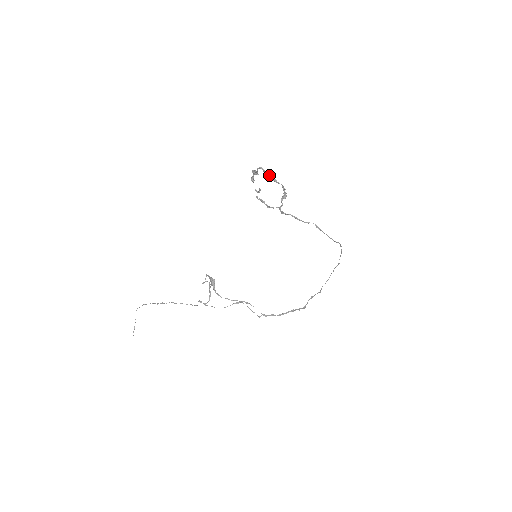
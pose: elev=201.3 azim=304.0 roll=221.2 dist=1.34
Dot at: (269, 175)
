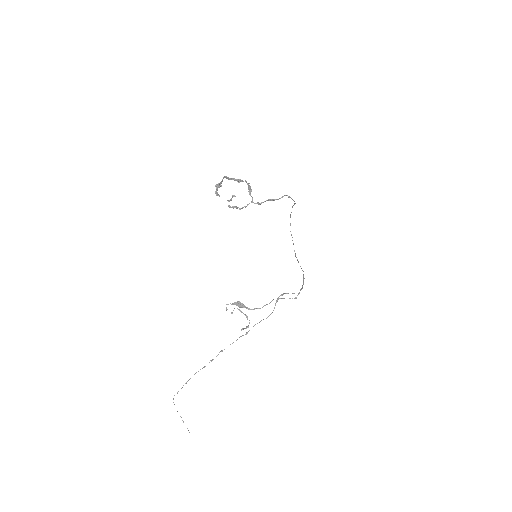
Dot at: (233, 179)
